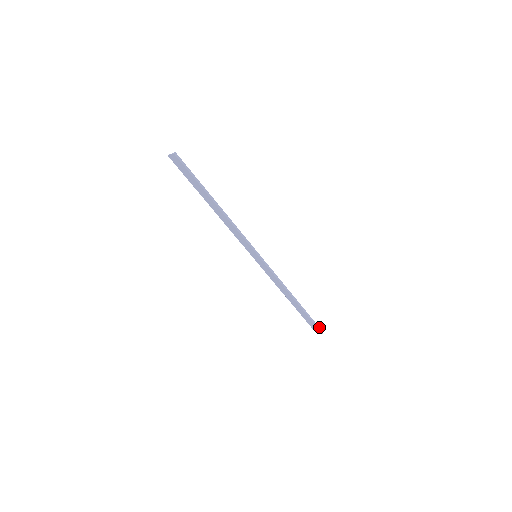
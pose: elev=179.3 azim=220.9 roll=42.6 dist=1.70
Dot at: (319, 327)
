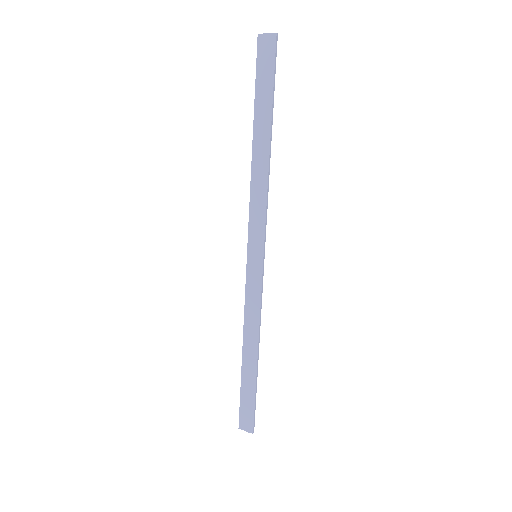
Dot at: (254, 420)
